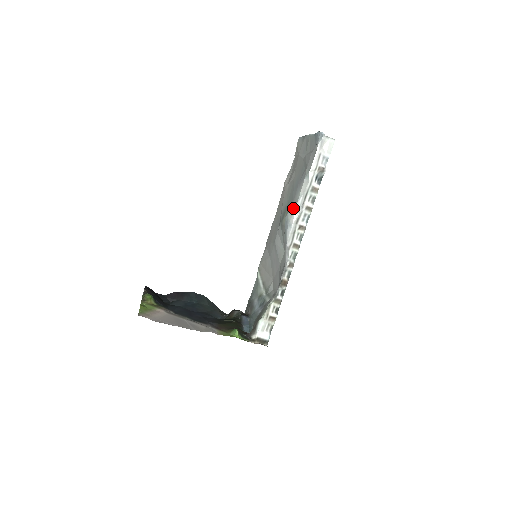
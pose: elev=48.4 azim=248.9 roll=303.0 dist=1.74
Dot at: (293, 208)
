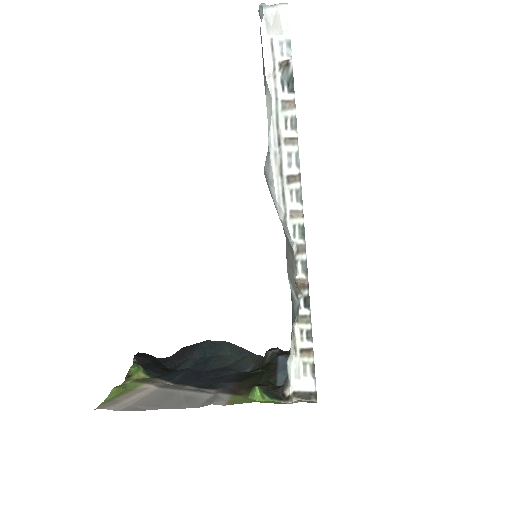
Dot at: (267, 153)
